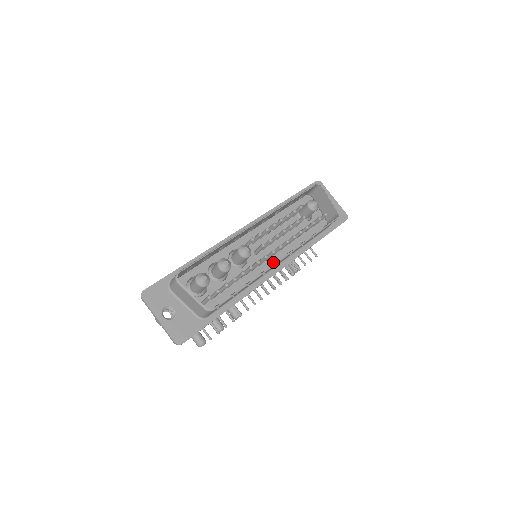
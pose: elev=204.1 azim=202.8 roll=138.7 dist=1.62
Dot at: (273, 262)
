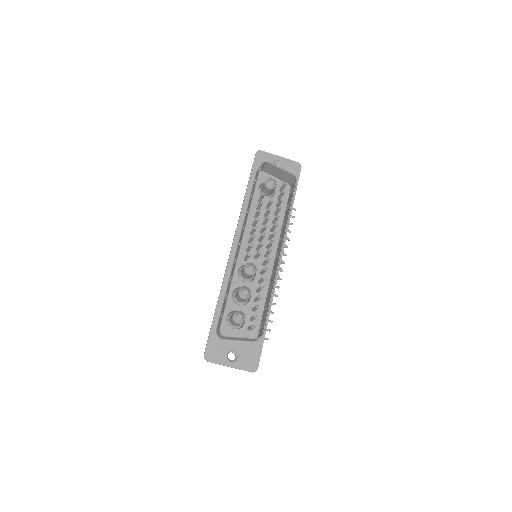
Dot at: (273, 253)
